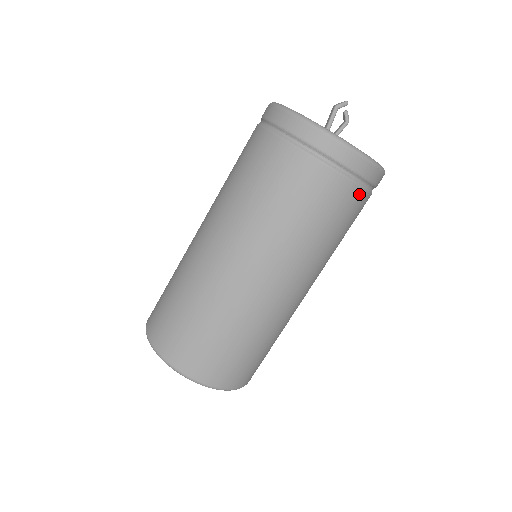
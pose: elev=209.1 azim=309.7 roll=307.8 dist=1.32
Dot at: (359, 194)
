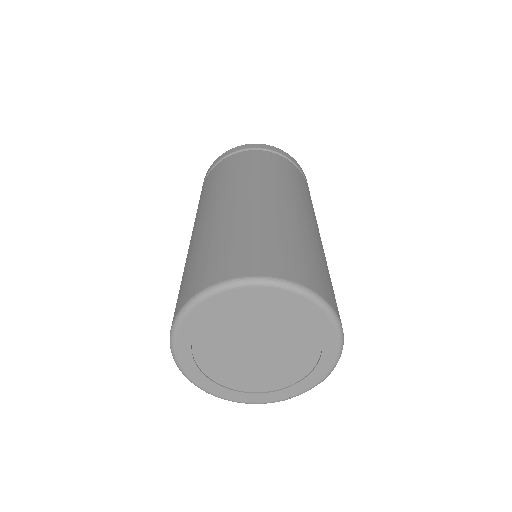
Dot at: (277, 157)
